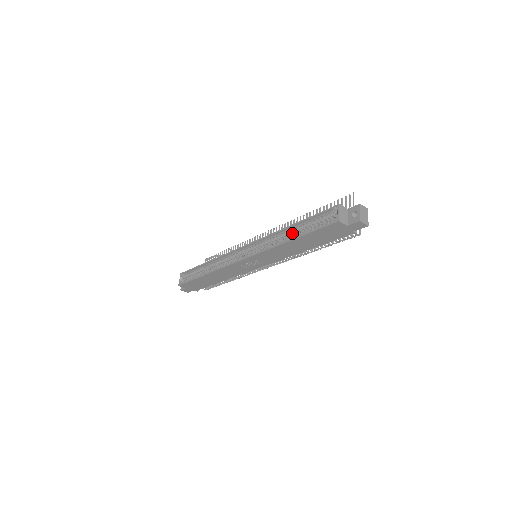
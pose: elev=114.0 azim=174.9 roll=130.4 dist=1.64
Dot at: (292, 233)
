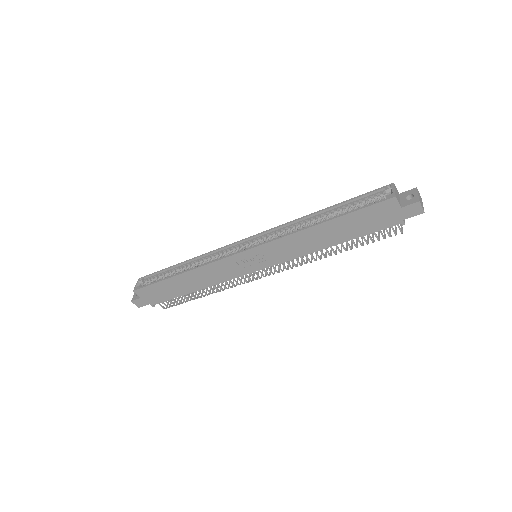
Dot at: (321, 219)
